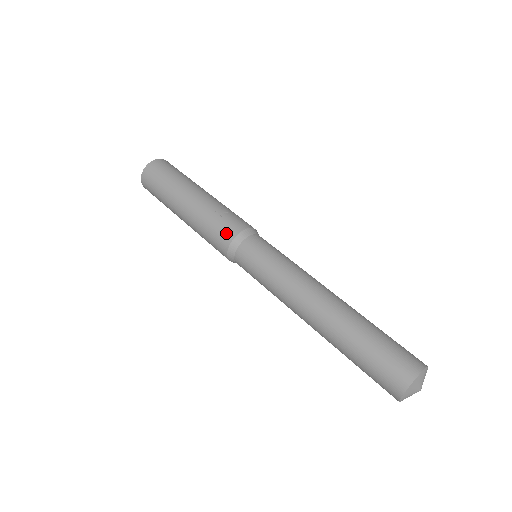
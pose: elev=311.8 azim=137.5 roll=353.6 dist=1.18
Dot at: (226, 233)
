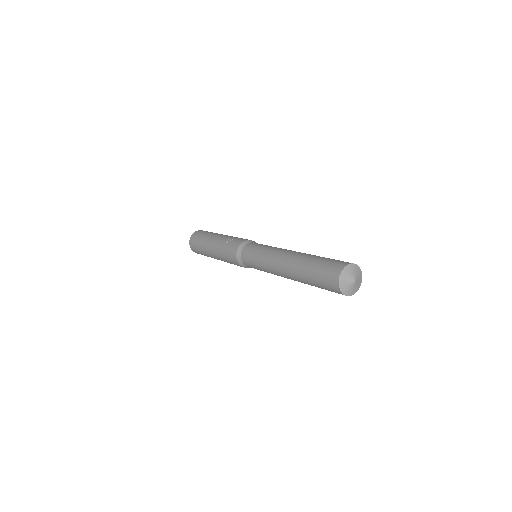
Dot at: (232, 252)
